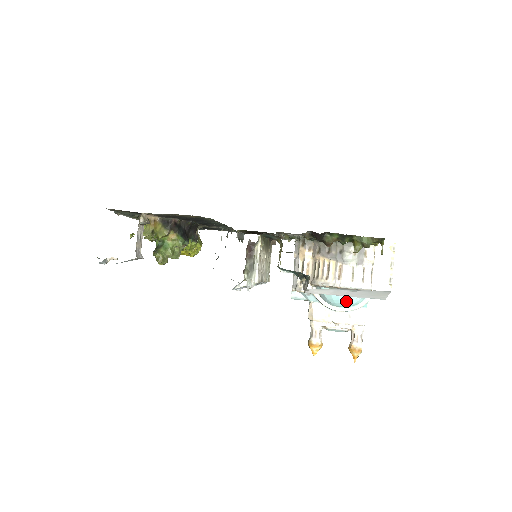
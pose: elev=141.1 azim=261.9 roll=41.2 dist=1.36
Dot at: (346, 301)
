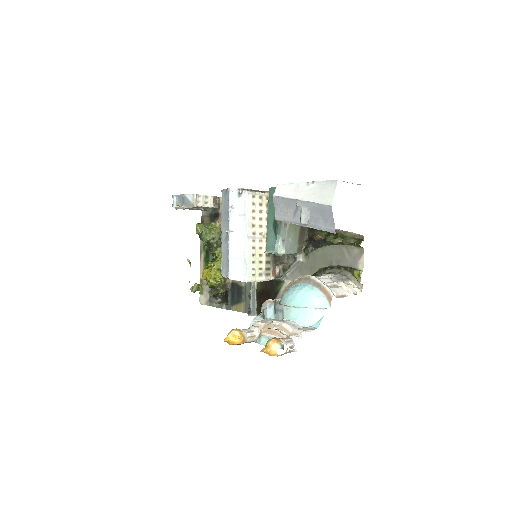
Dot at: (300, 292)
